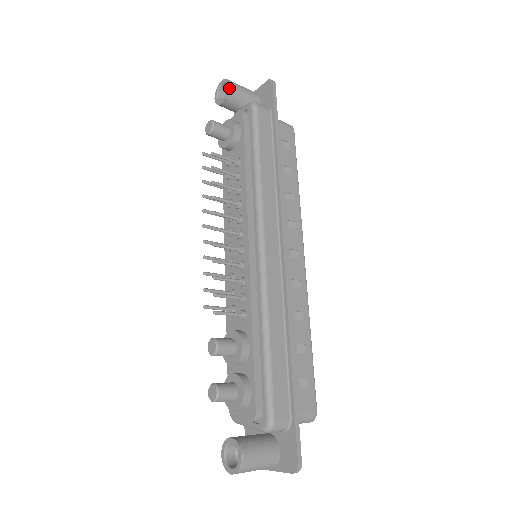
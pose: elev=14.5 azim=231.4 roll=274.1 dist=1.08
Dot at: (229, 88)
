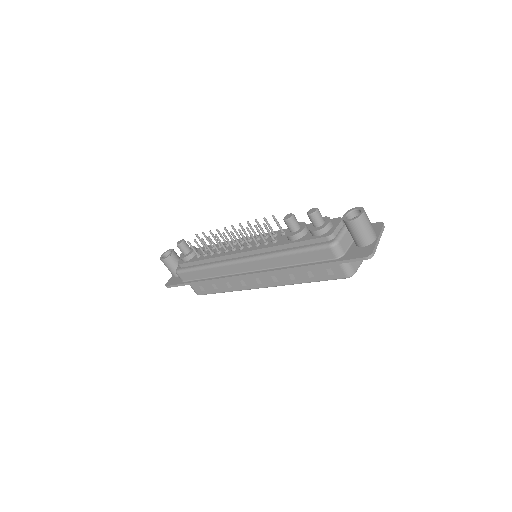
Dot at: (172, 249)
